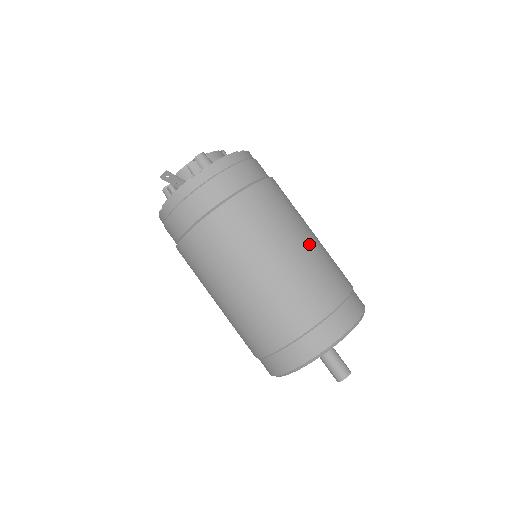
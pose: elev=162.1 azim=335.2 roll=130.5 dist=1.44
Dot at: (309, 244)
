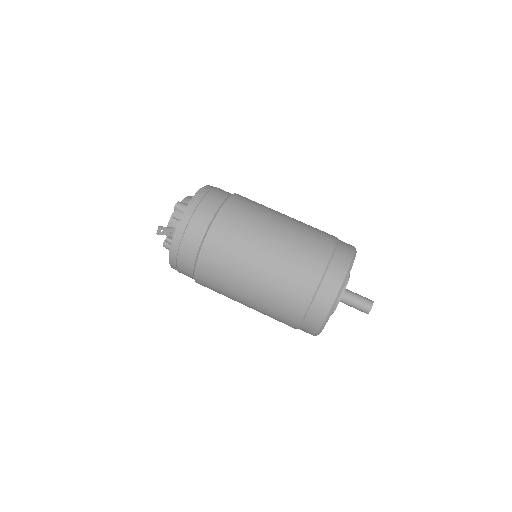
Dot at: (288, 222)
